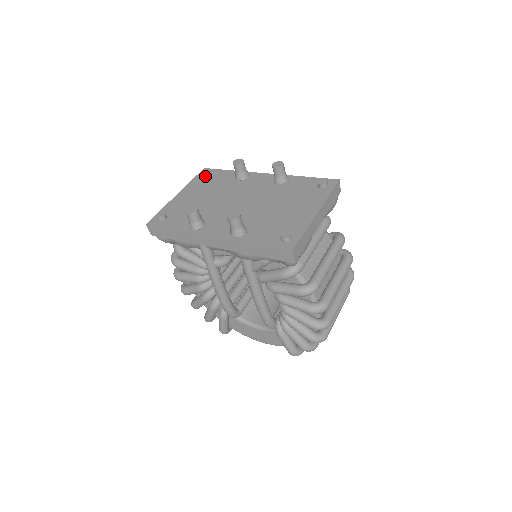
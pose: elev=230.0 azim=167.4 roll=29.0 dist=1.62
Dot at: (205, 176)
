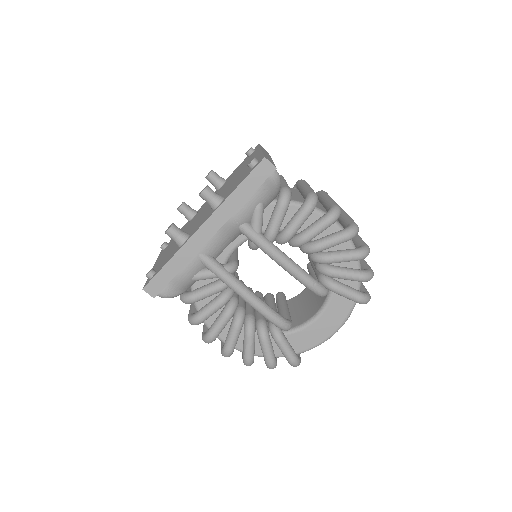
Dot at: (165, 247)
